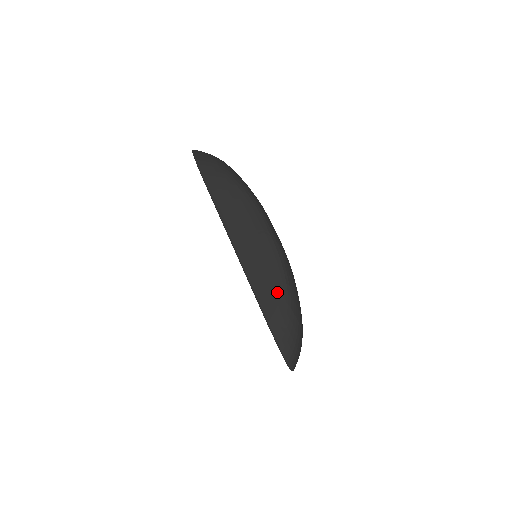
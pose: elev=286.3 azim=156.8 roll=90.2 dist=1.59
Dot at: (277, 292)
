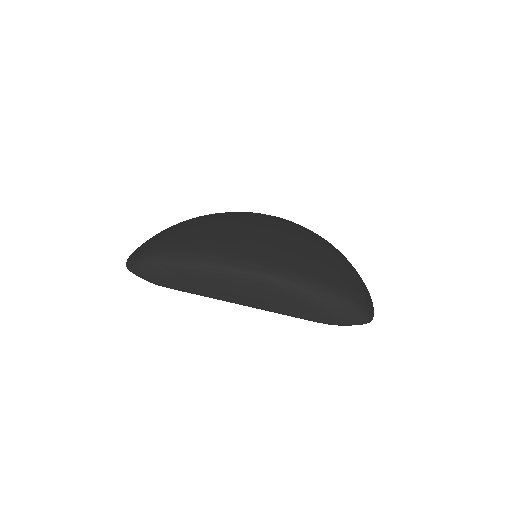
Dot at: (307, 305)
